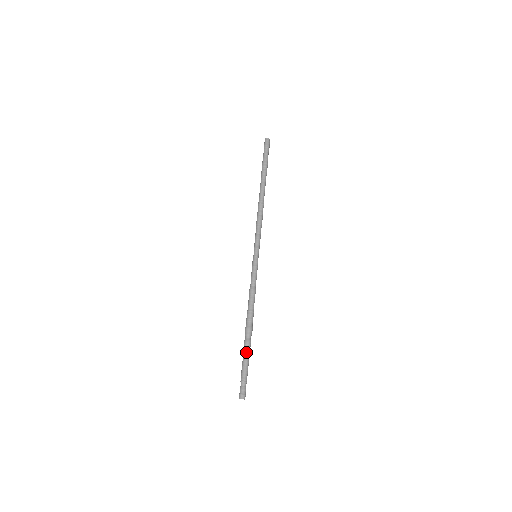
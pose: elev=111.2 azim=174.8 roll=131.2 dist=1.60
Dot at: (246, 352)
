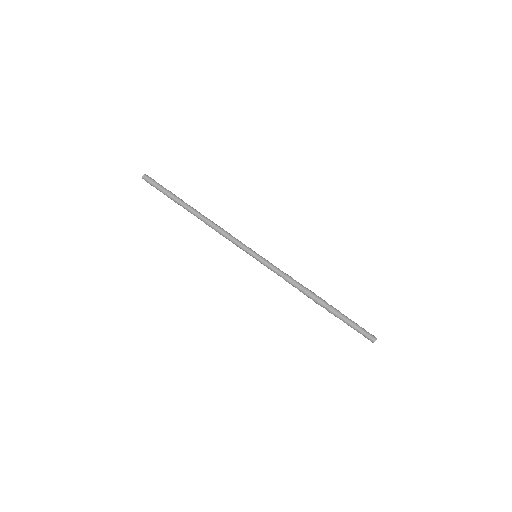
Dot at: (339, 314)
